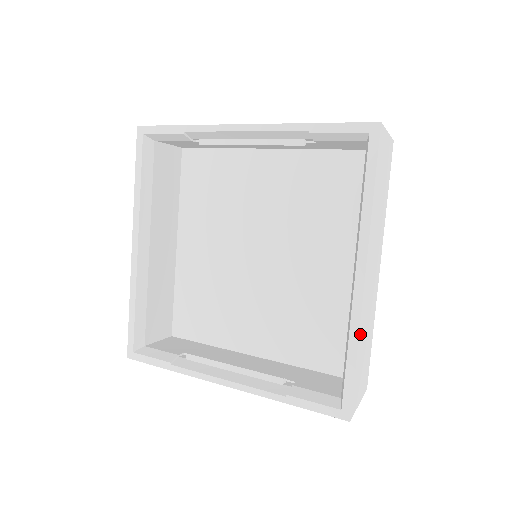
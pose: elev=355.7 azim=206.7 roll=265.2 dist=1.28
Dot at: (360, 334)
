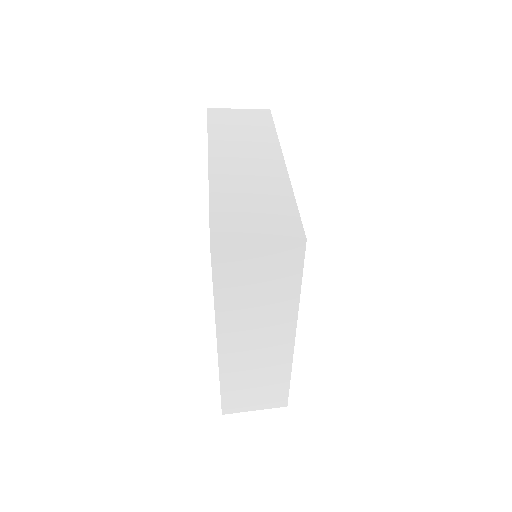
Dot at: (225, 375)
